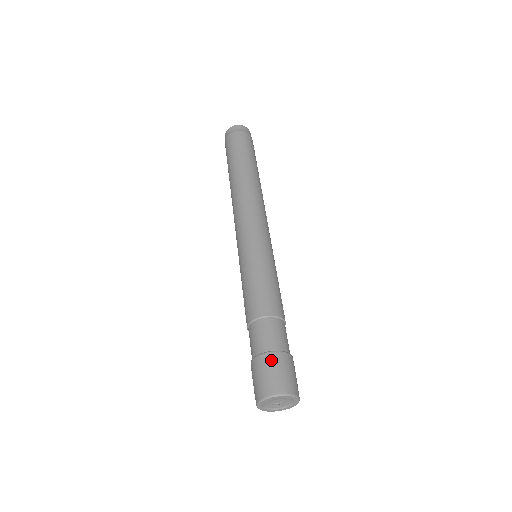
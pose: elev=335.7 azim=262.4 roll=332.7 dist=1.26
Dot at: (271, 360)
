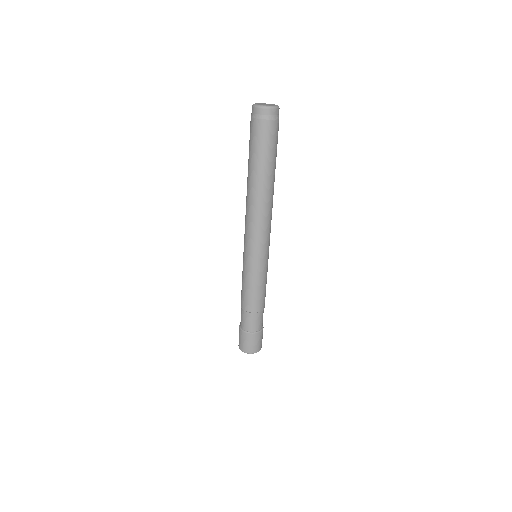
Dot at: (247, 337)
